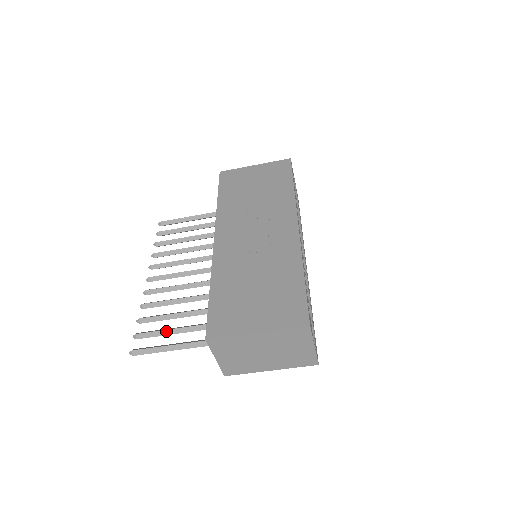
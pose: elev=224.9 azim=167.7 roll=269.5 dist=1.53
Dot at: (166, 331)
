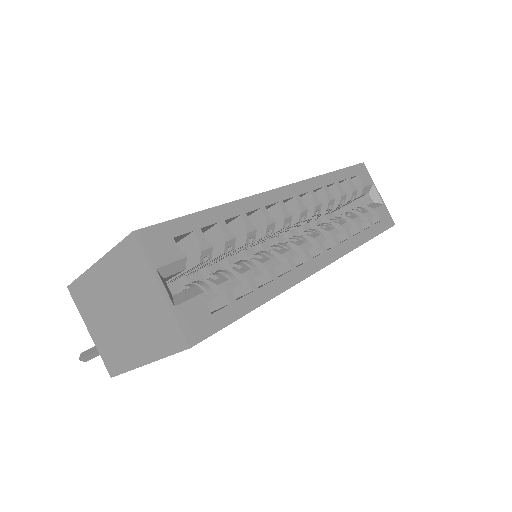
Dot at: occluded
